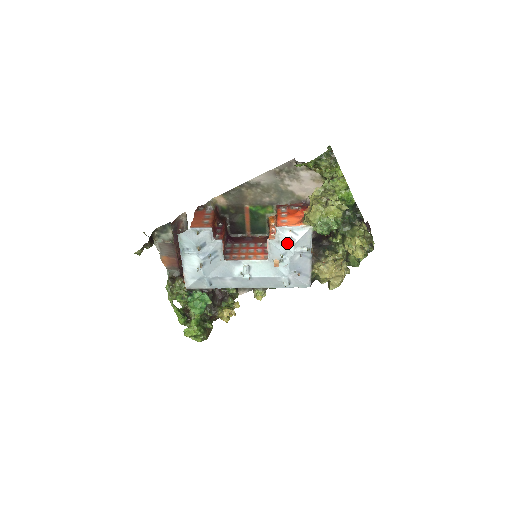
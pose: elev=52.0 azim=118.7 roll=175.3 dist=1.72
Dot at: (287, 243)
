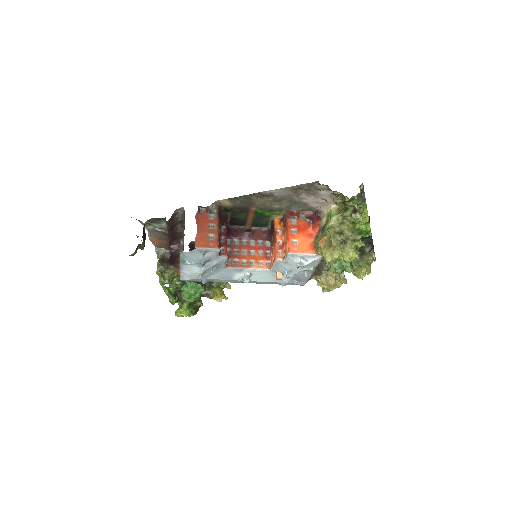
Dot at: (295, 265)
